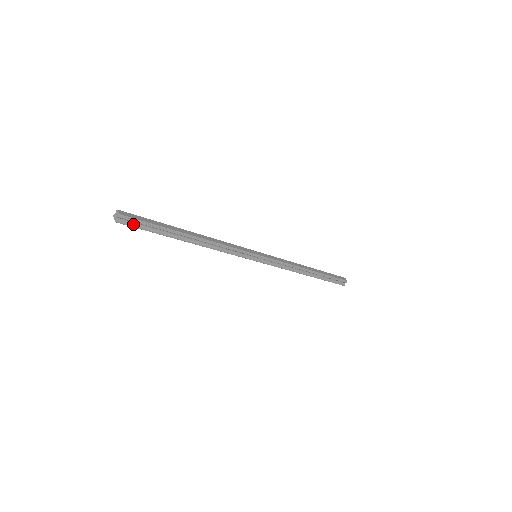
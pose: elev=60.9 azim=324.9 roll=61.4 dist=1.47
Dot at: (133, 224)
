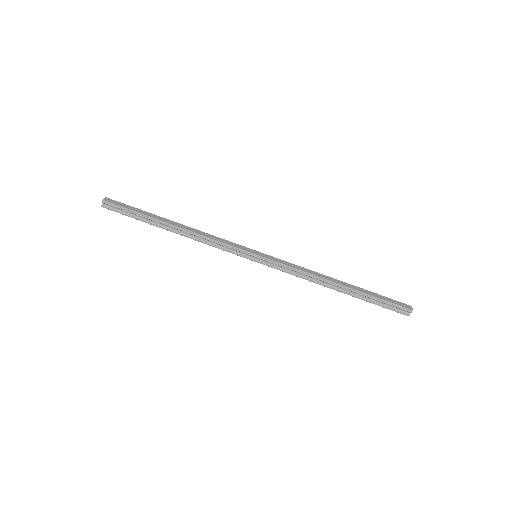
Dot at: (116, 210)
